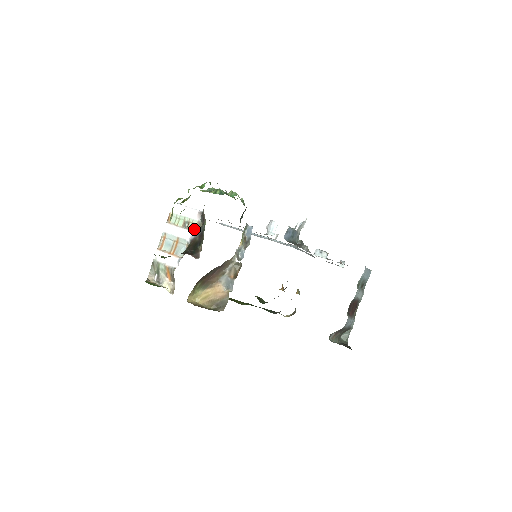
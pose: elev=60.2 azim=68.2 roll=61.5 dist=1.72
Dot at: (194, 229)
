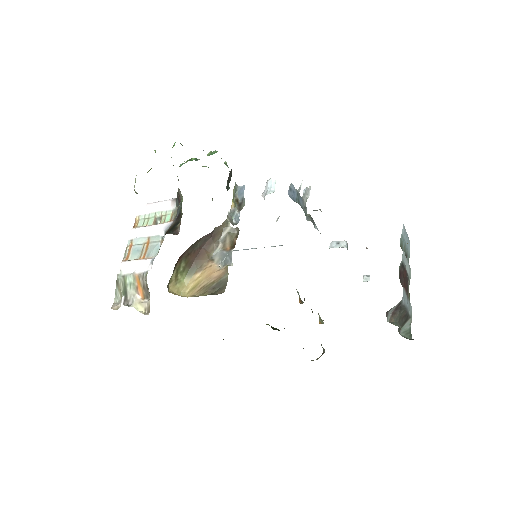
Dot at: (169, 220)
